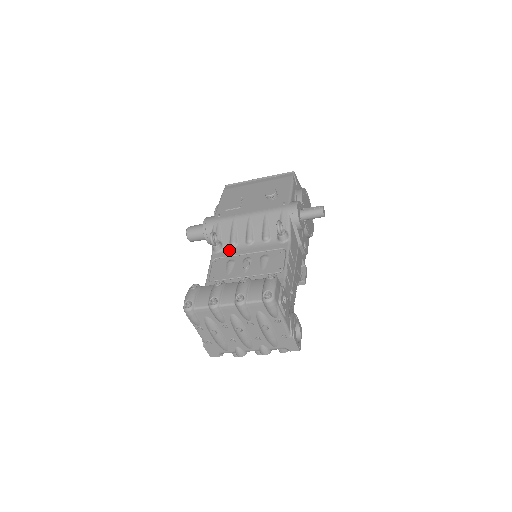
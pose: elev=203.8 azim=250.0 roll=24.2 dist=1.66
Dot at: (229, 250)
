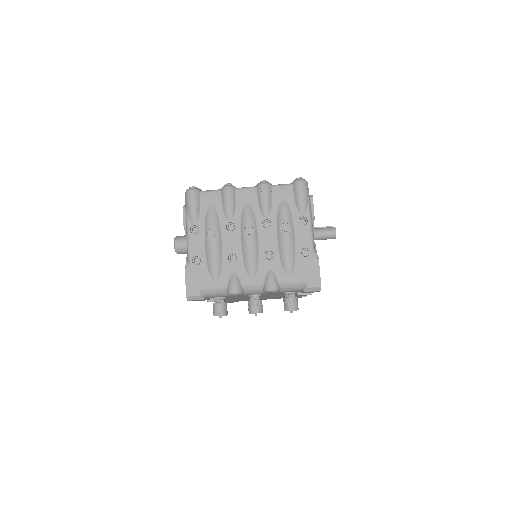
Dot at: occluded
